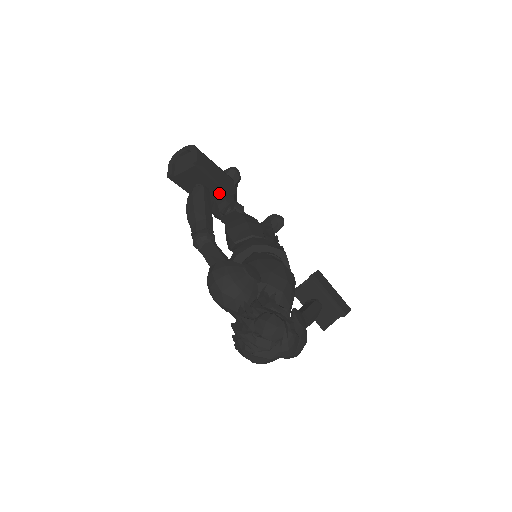
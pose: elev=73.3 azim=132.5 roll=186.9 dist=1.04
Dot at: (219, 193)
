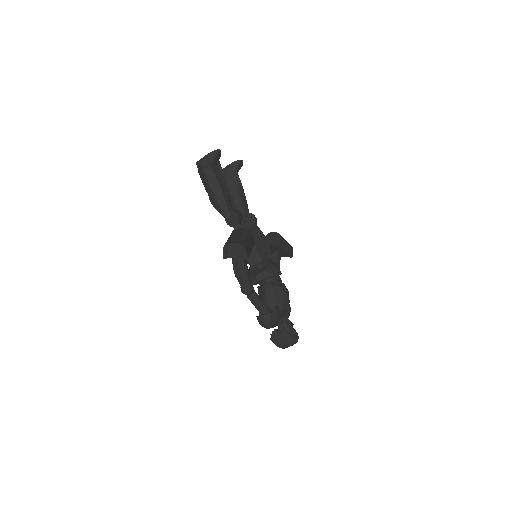
Dot at: occluded
